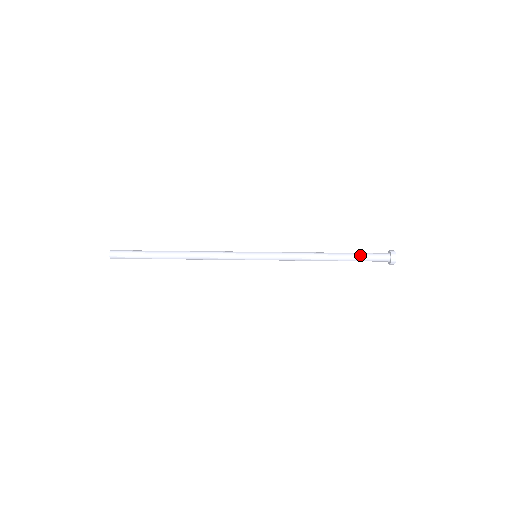
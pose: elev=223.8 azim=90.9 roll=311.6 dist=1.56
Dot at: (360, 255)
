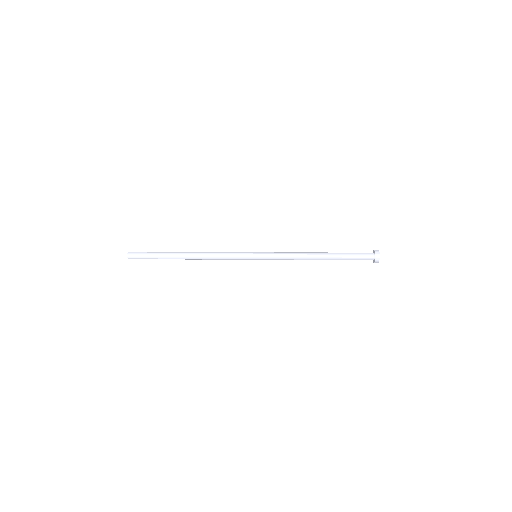
Dot at: (348, 254)
